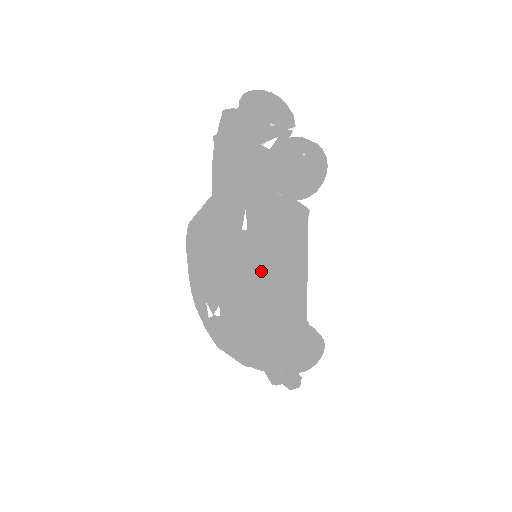
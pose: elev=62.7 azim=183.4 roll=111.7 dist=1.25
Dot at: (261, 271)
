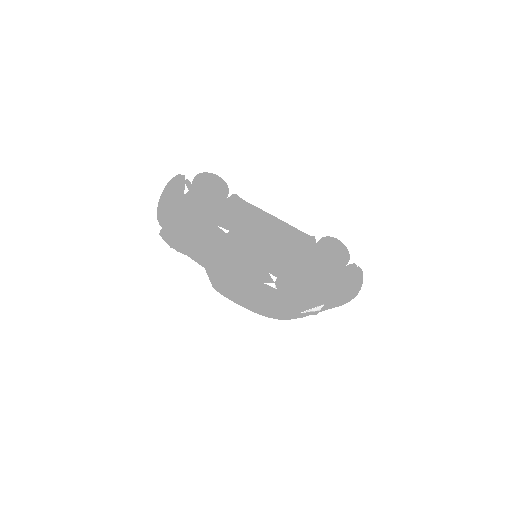
Dot at: (259, 238)
